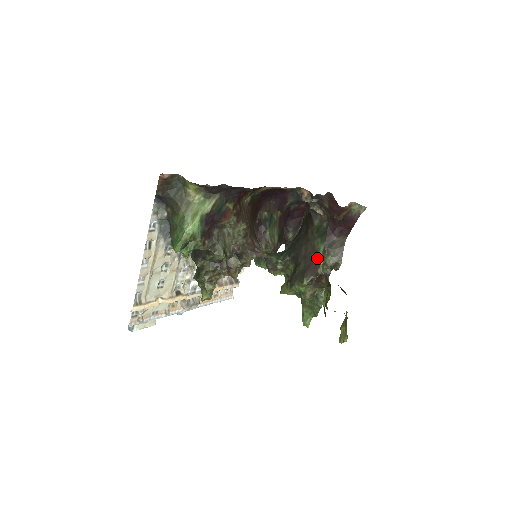
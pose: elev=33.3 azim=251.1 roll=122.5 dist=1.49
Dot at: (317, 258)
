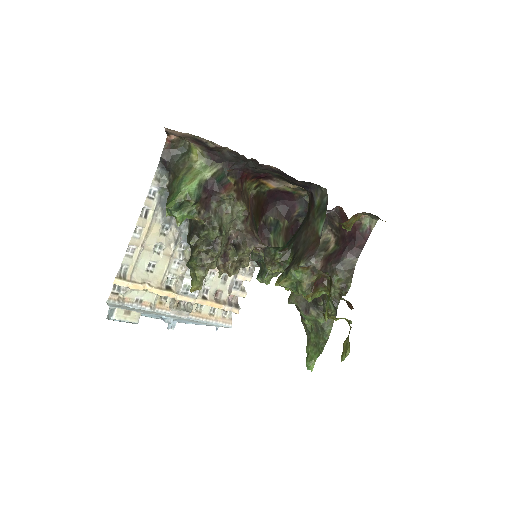
Dot at: (316, 239)
